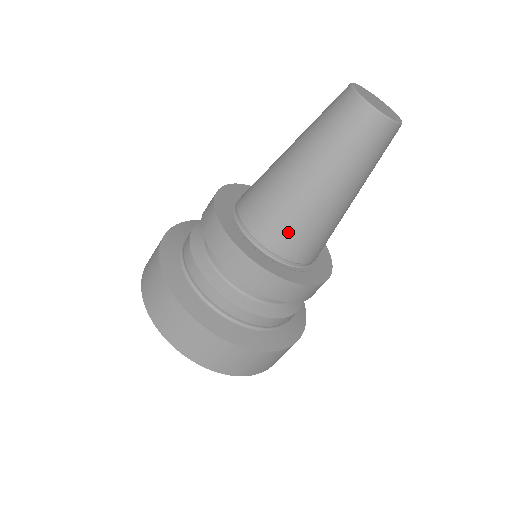
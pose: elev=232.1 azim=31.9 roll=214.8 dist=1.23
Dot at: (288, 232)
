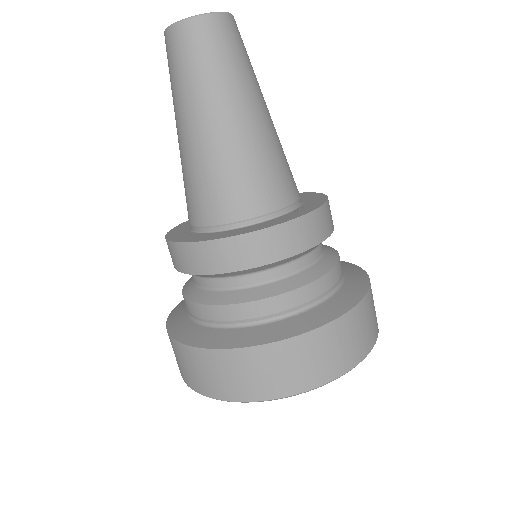
Dot at: (229, 190)
